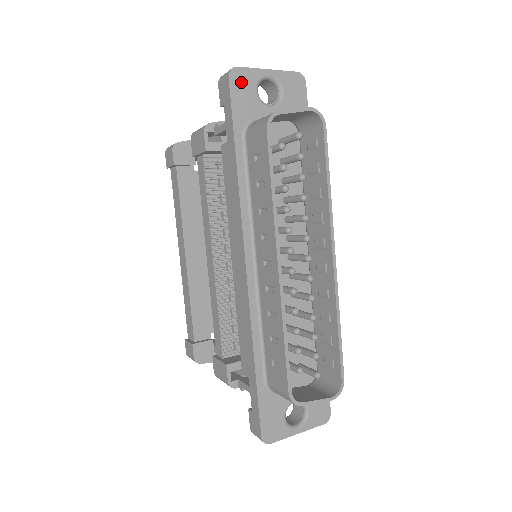
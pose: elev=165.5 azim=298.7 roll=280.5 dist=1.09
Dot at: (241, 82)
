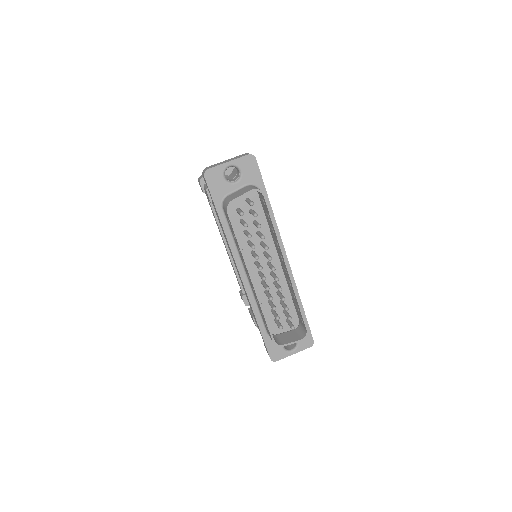
Dot at: (213, 177)
